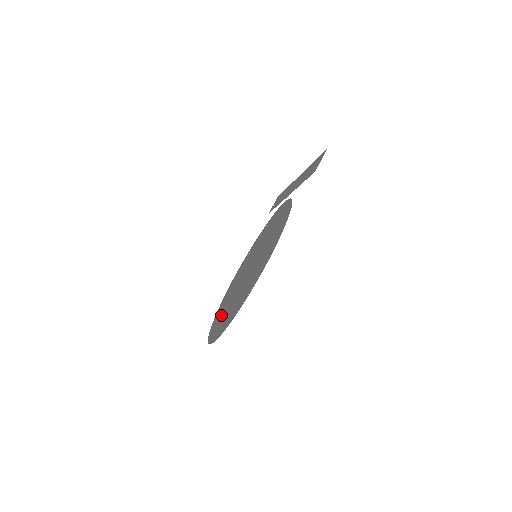
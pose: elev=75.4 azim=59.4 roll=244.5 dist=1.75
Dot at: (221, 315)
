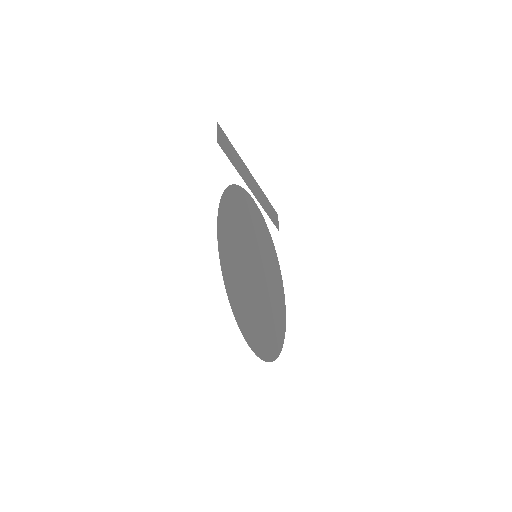
Dot at: (266, 330)
